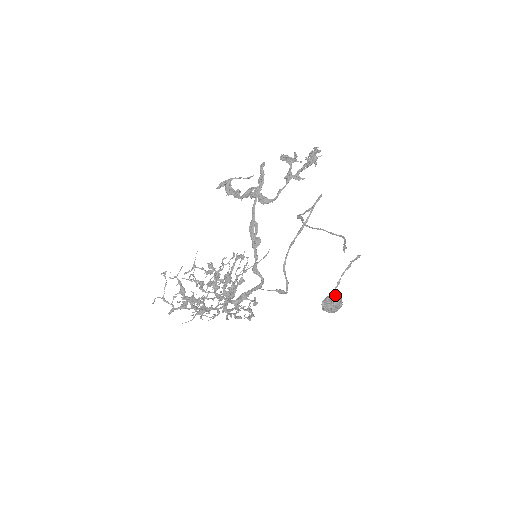
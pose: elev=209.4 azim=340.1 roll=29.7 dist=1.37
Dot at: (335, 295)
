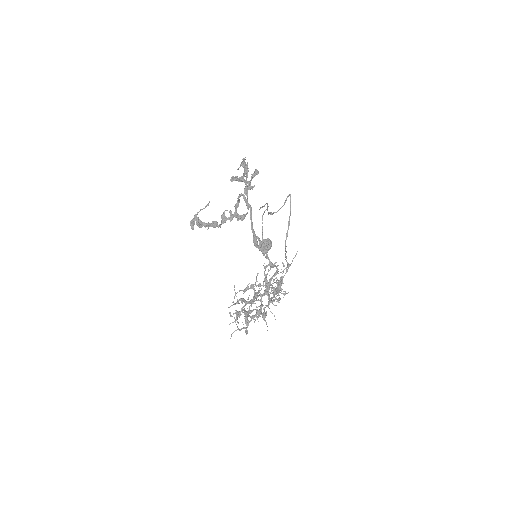
Dot at: (265, 239)
